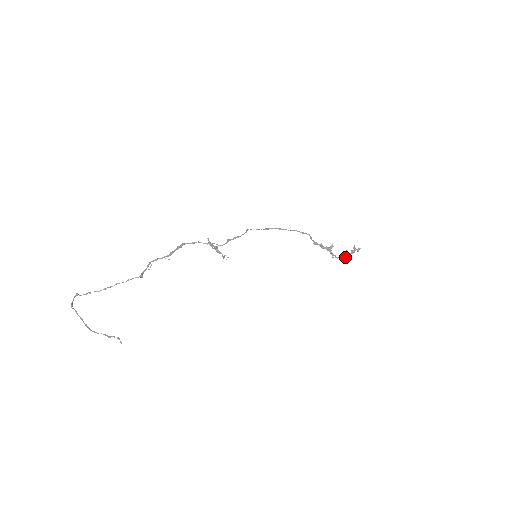
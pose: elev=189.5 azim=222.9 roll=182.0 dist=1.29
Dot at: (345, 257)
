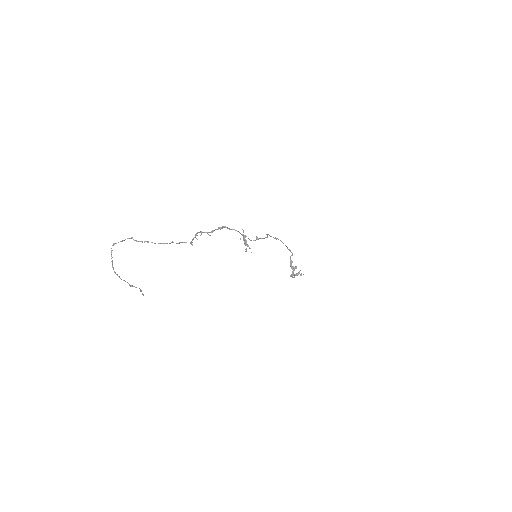
Dot at: (294, 277)
